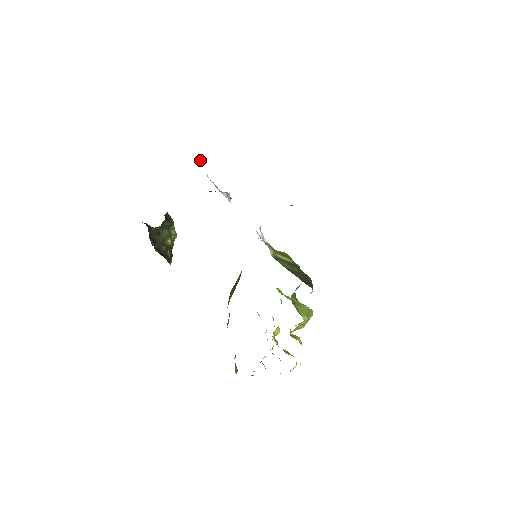
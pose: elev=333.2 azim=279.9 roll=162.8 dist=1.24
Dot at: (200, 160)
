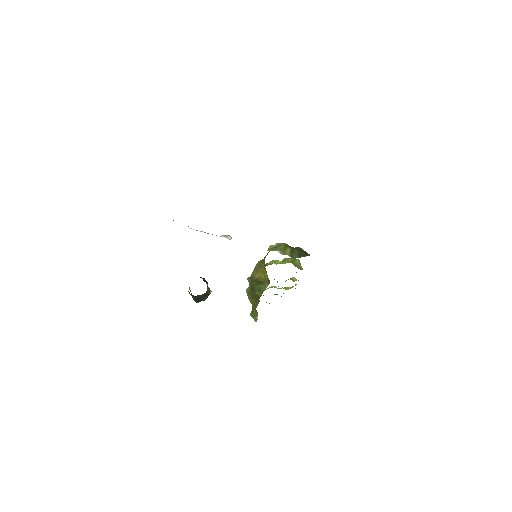
Dot at: occluded
